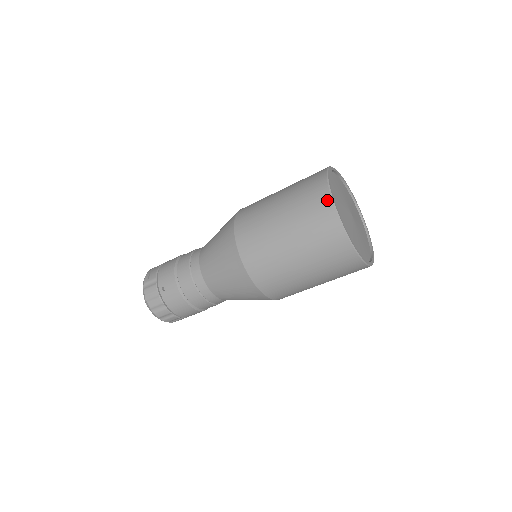
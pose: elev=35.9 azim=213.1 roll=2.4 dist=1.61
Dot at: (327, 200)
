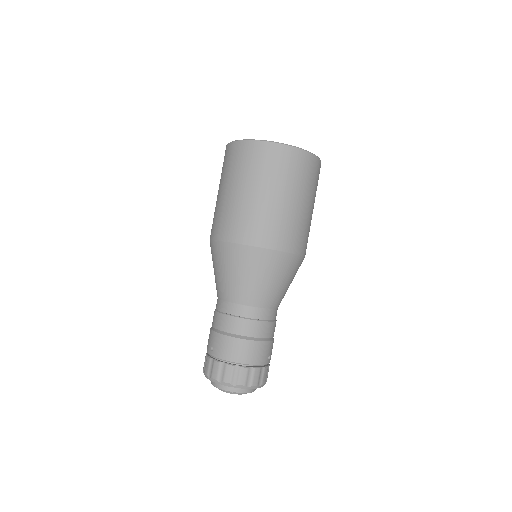
Dot at: (228, 147)
